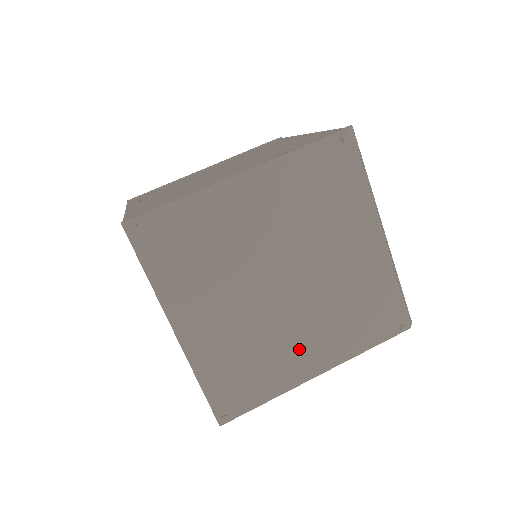
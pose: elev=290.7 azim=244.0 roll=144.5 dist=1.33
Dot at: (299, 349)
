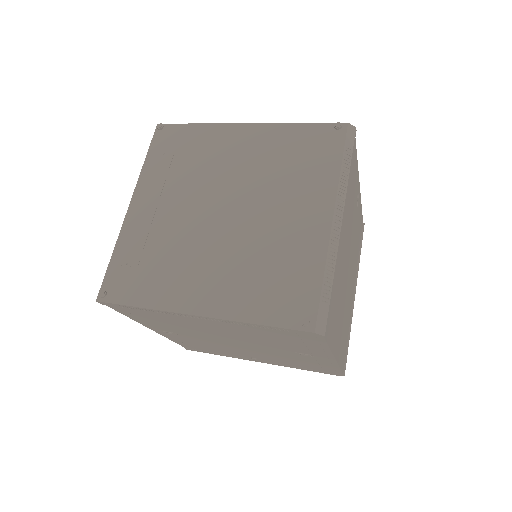
Dot at: (197, 277)
